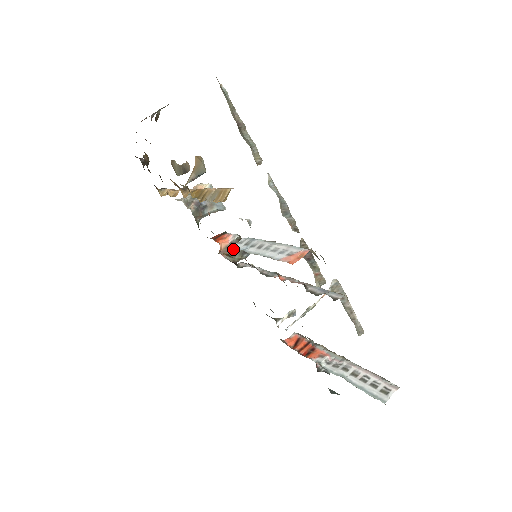
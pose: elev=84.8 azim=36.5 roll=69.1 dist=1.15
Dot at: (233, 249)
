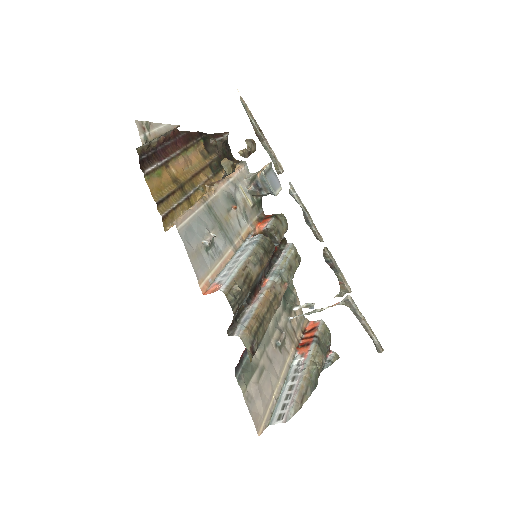
Dot at: occluded
